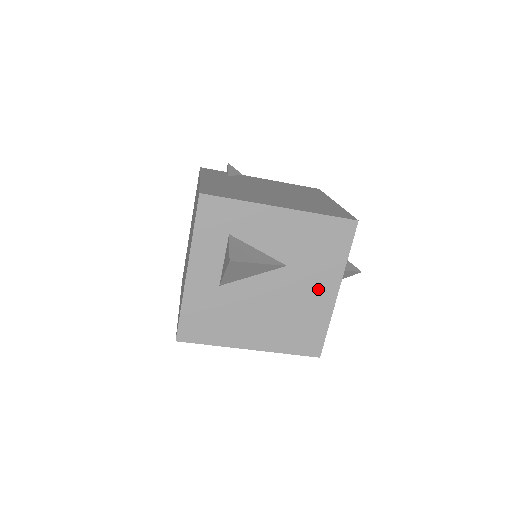
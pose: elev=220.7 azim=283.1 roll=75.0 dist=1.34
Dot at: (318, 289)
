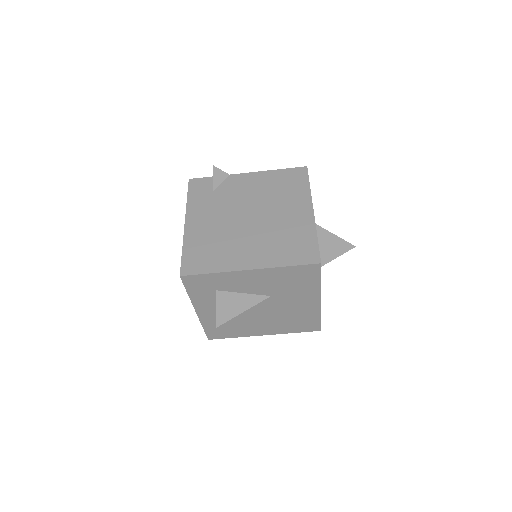
Dot at: (303, 302)
